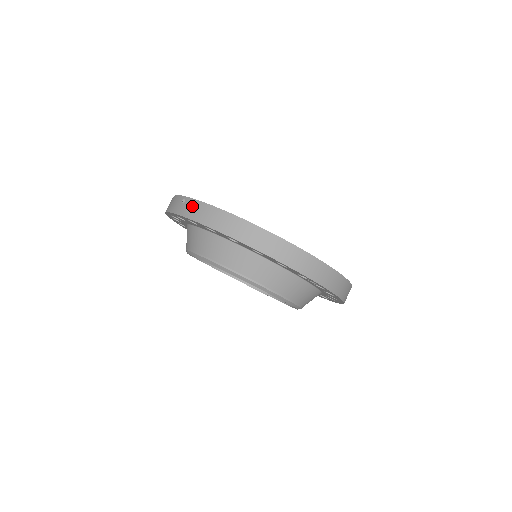
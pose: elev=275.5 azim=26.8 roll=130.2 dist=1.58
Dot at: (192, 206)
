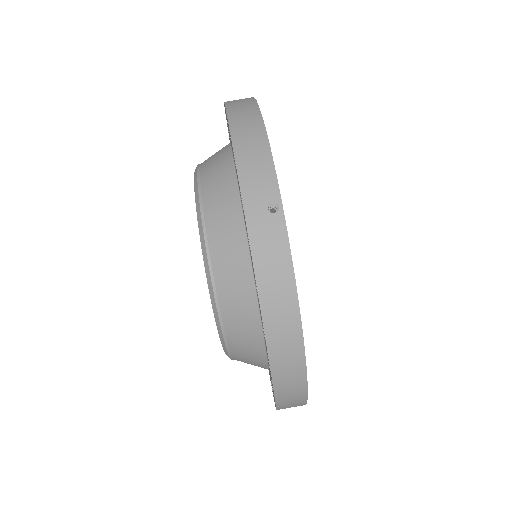
Dot at: (275, 244)
